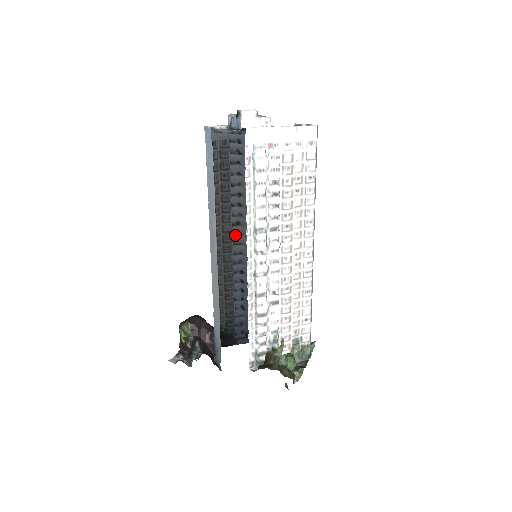
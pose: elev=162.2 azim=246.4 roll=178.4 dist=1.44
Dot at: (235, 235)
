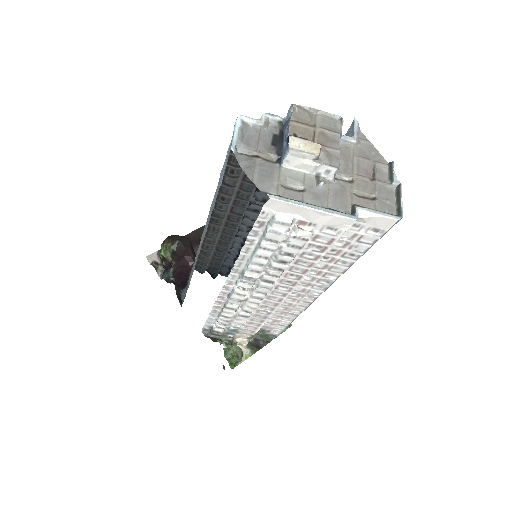
Dot at: (251, 211)
